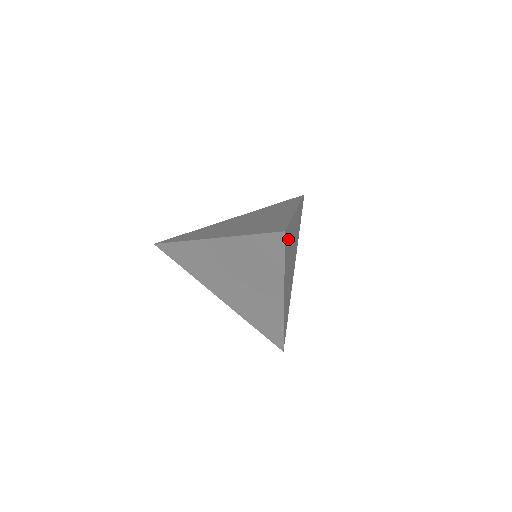
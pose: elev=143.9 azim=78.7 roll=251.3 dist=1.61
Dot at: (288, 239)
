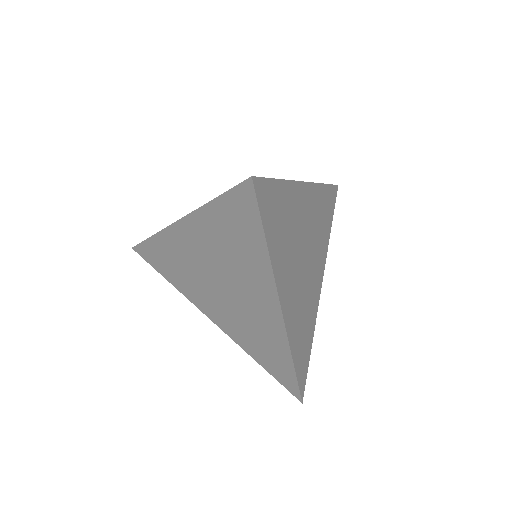
Dot at: (276, 207)
